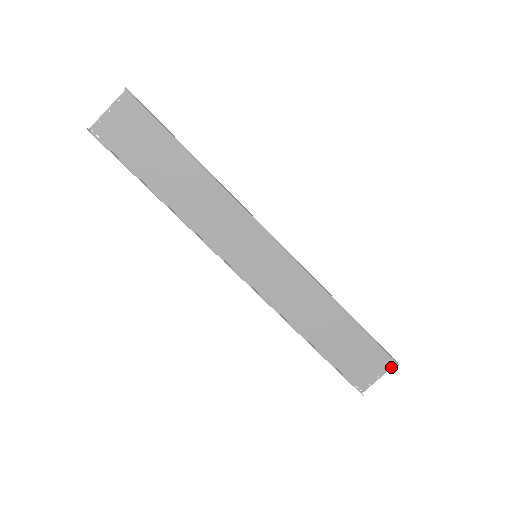
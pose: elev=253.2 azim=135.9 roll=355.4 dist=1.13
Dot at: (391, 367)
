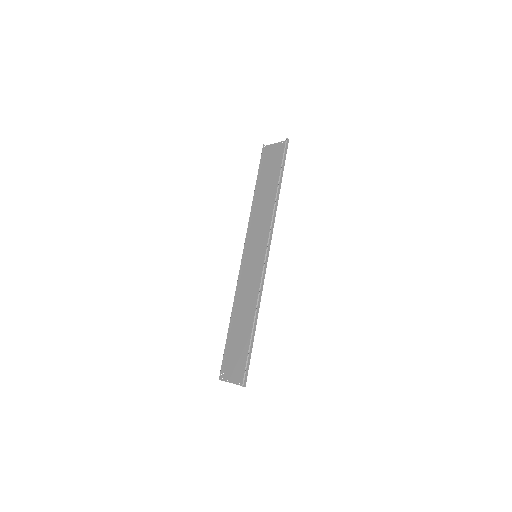
Dot at: (241, 385)
